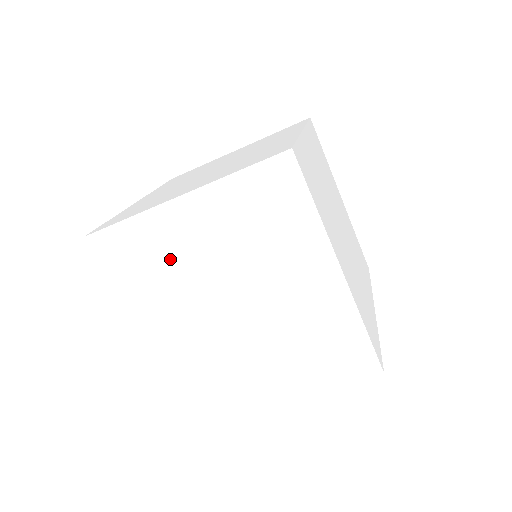
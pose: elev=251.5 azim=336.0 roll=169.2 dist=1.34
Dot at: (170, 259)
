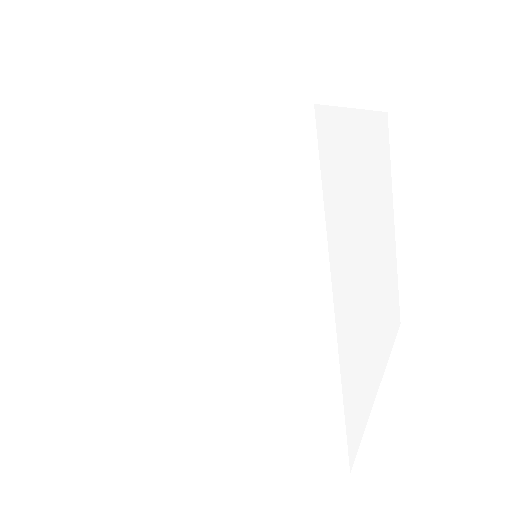
Dot at: (123, 214)
